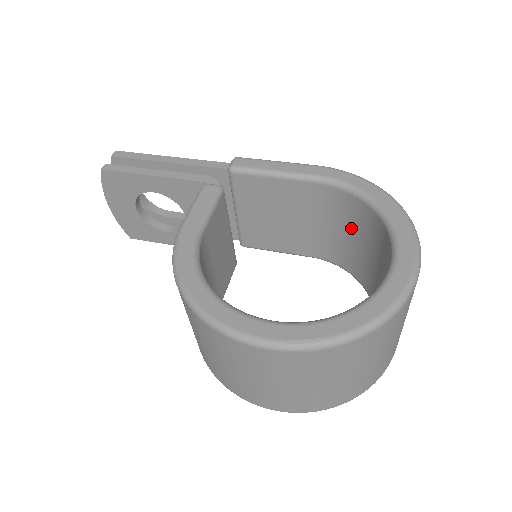
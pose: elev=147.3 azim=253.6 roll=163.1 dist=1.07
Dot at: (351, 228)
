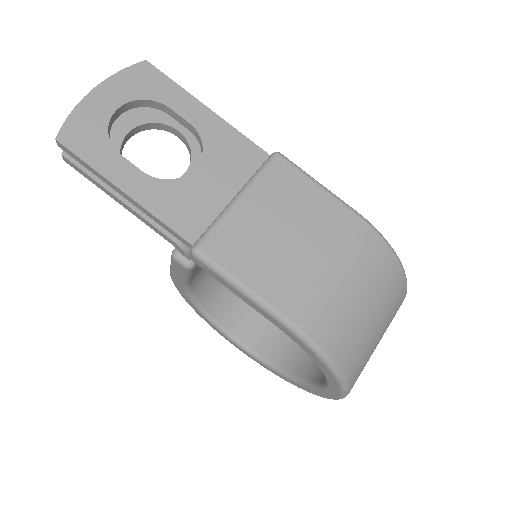
Dot at: occluded
